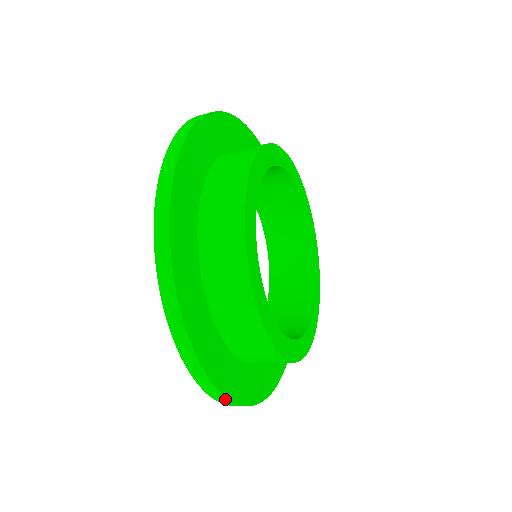
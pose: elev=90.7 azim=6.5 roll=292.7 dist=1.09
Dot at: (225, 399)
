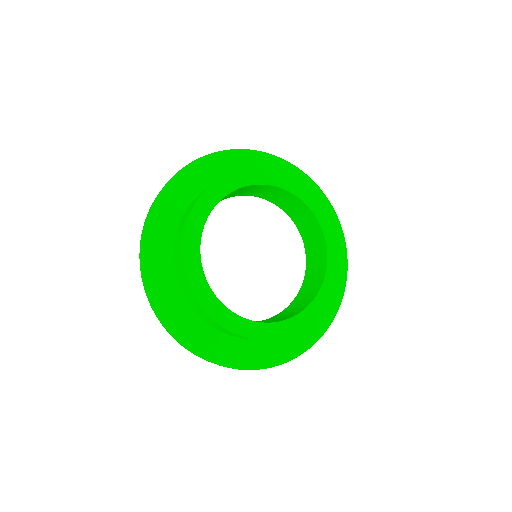
Dot at: (141, 249)
